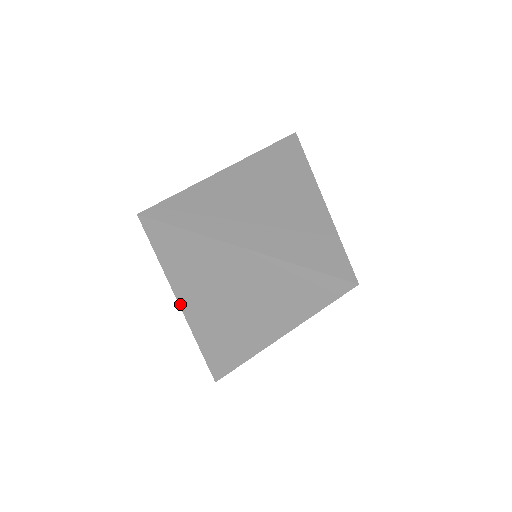
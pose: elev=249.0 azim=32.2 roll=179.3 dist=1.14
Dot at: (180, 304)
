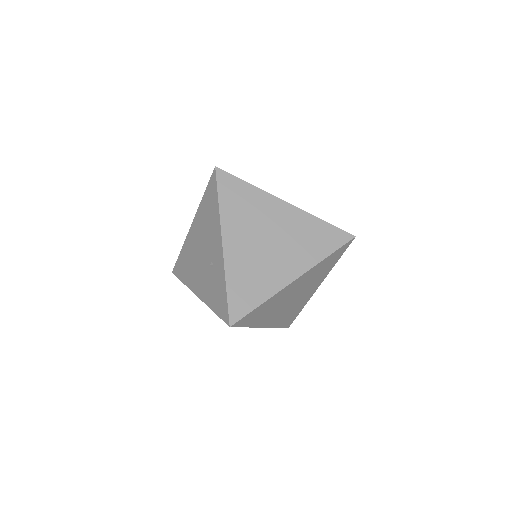
Dot at: (263, 327)
